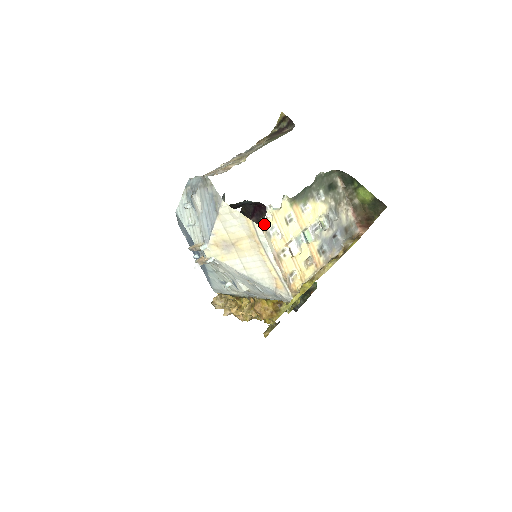
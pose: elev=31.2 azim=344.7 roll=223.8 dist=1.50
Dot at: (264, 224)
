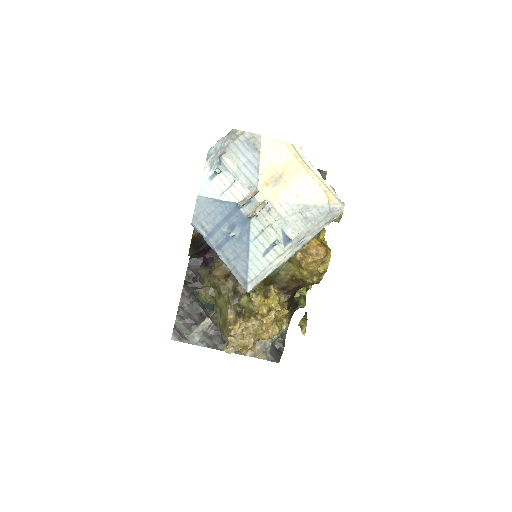
Dot at: occluded
